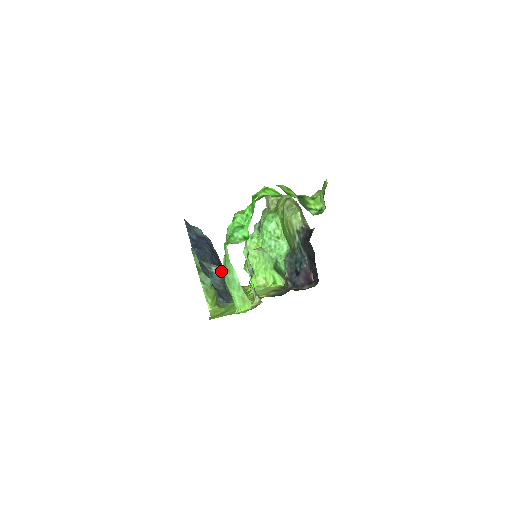
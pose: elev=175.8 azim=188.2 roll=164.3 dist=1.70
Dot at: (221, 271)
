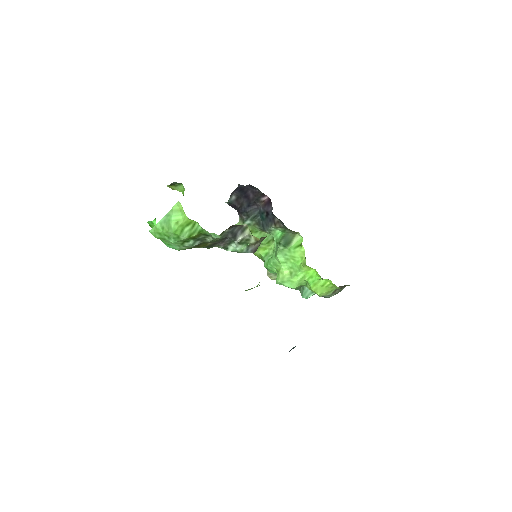
Dot at: occluded
